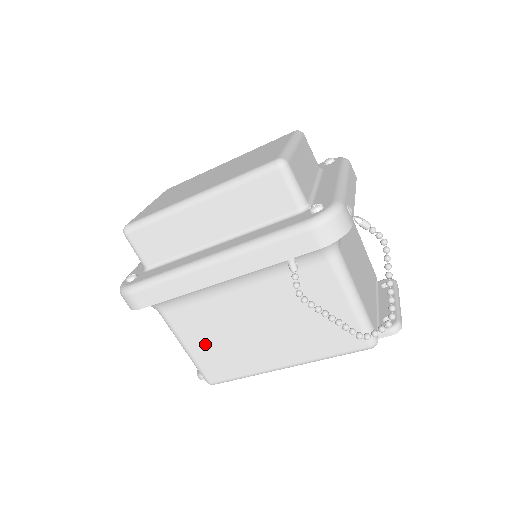
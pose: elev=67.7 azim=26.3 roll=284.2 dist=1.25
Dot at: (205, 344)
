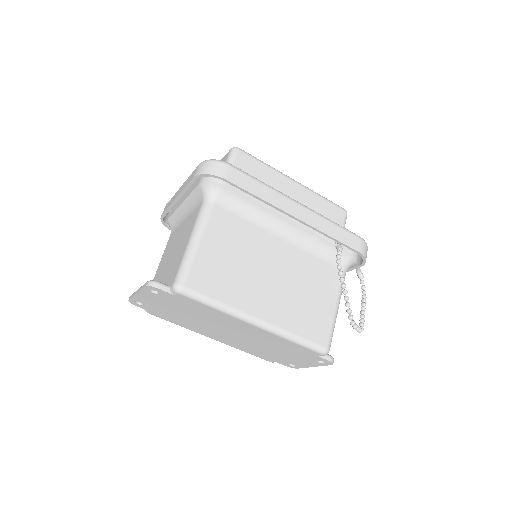
Dot at: (219, 251)
